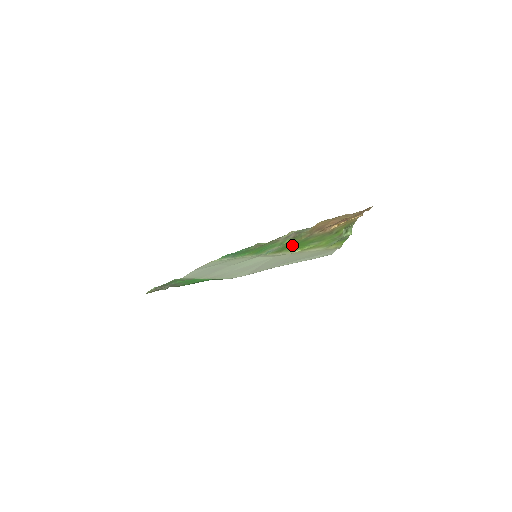
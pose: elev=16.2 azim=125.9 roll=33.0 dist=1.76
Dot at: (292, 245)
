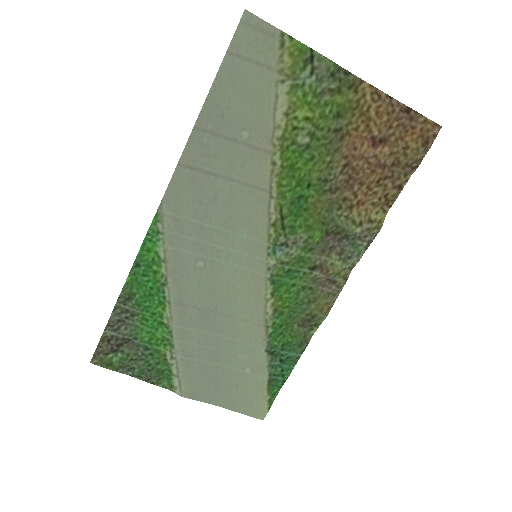
Dot at: (295, 195)
